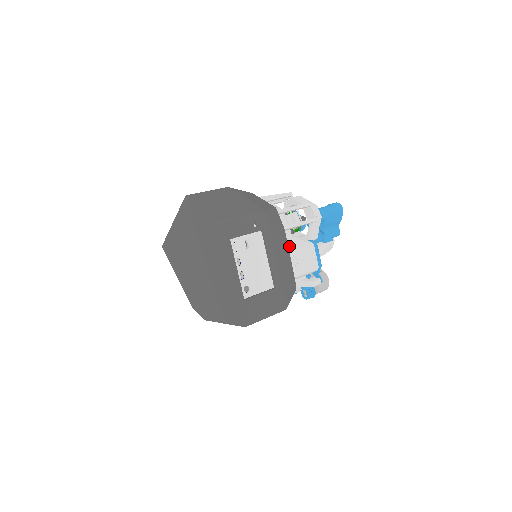
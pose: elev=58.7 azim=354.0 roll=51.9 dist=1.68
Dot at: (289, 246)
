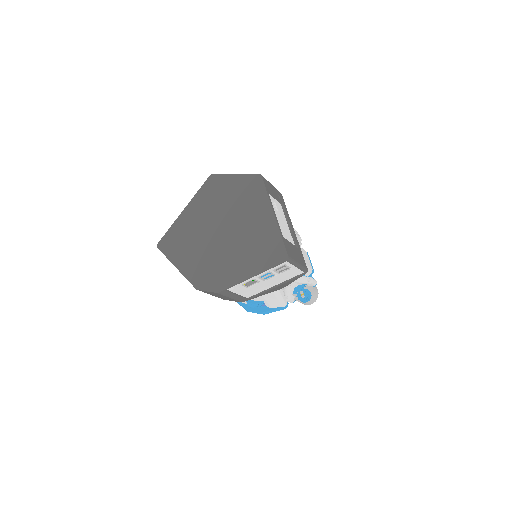
Dot at: occluded
